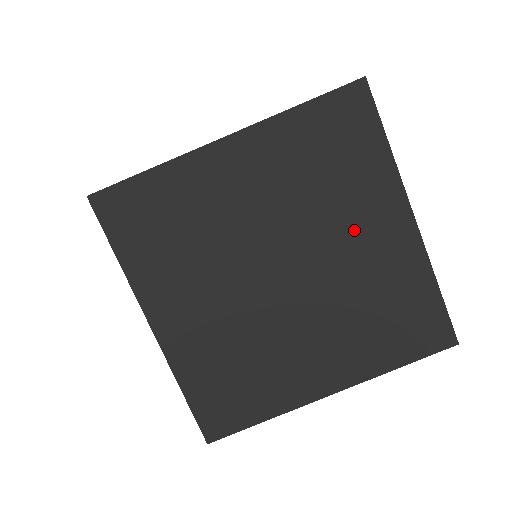
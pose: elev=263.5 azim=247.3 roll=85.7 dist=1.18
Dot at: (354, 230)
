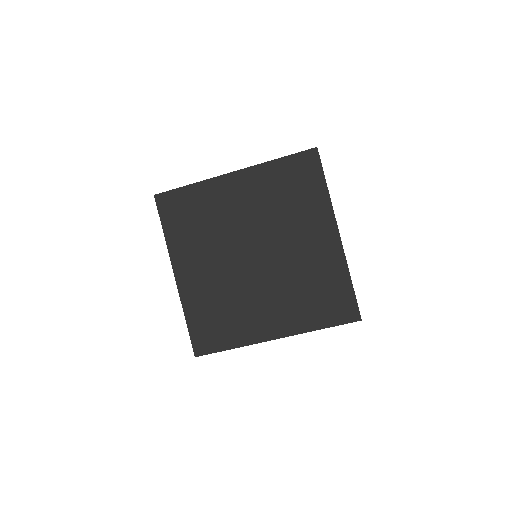
Dot at: (301, 235)
